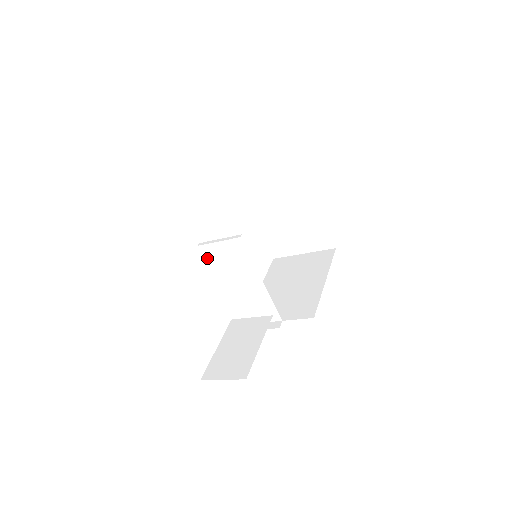
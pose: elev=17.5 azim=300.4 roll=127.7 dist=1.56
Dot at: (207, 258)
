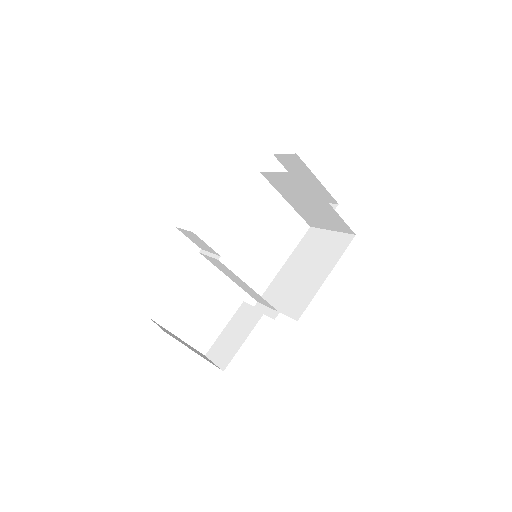
Dot at: (210, 261)
